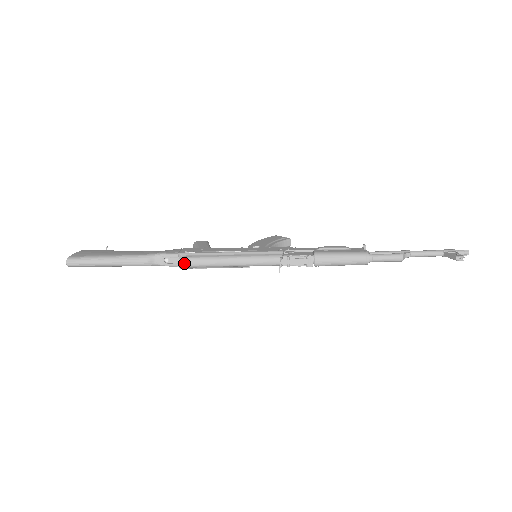
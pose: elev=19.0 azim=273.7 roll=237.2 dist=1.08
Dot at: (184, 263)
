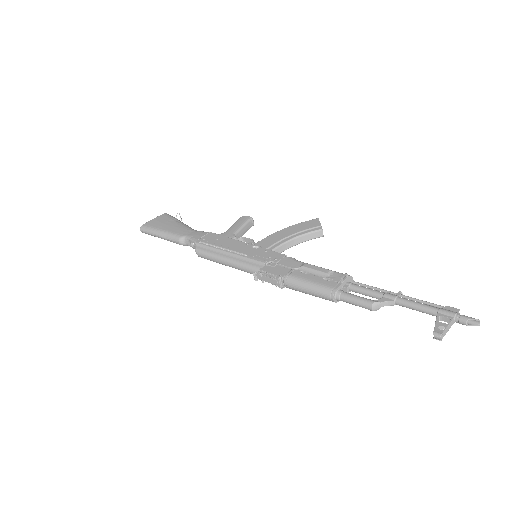
Dot at: (197, 252)
